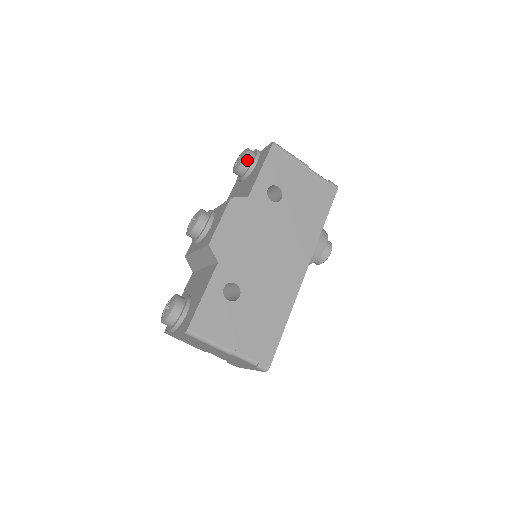
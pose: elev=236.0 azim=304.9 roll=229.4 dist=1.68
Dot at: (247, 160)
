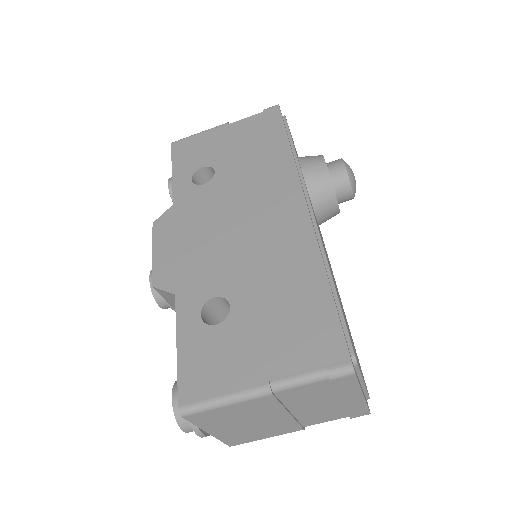
Dot at: occluded
